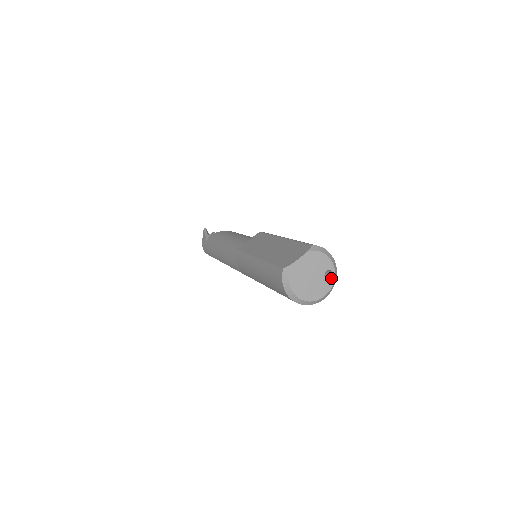
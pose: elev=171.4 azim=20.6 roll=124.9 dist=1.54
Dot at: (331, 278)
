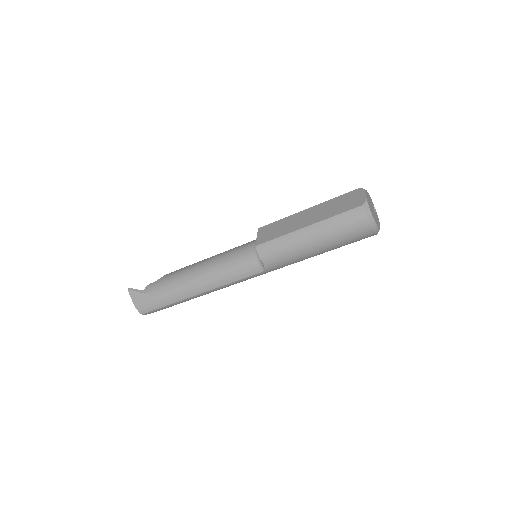
Dot at: (375, 211)
